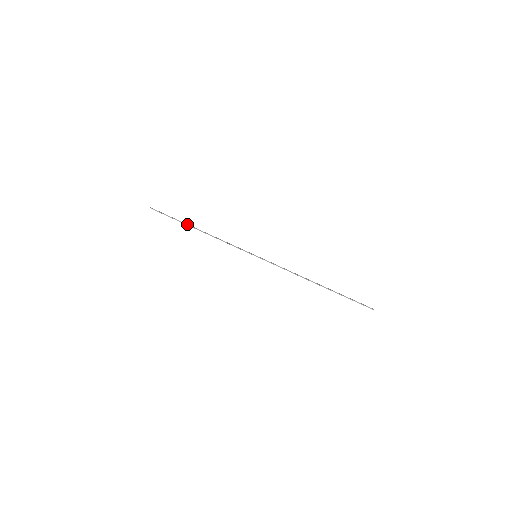
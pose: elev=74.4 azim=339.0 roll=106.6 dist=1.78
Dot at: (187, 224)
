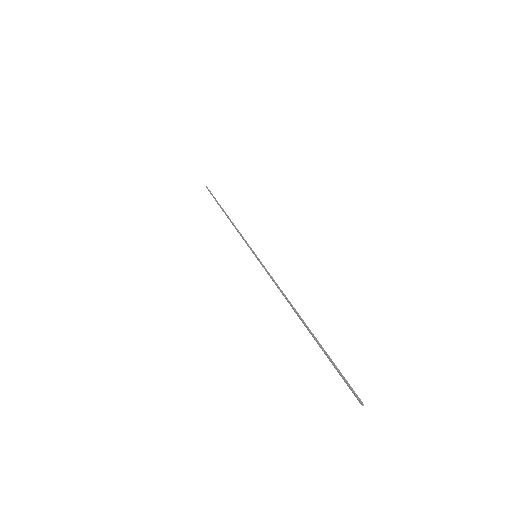
Dot at: occluded
